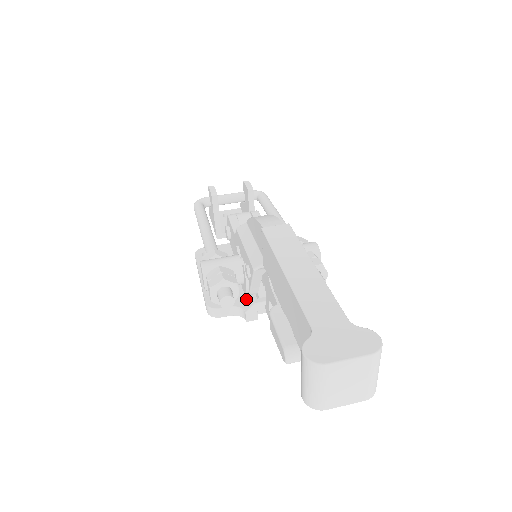
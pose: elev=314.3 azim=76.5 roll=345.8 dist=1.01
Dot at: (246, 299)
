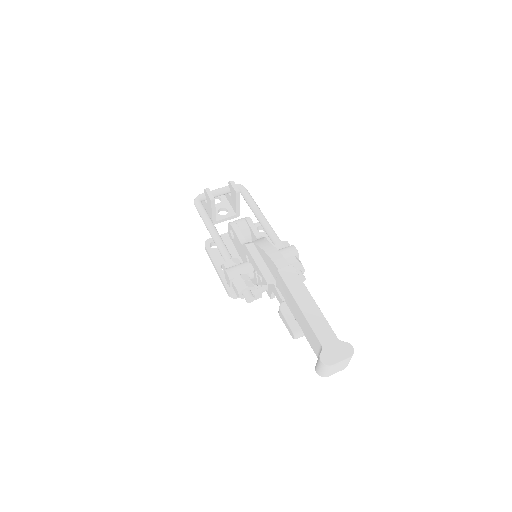
Dot at: occluded
